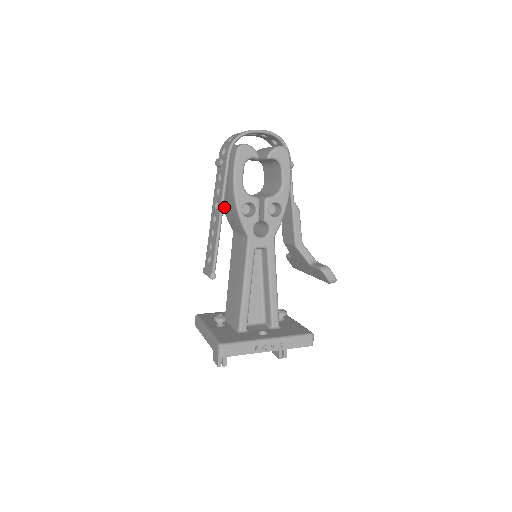
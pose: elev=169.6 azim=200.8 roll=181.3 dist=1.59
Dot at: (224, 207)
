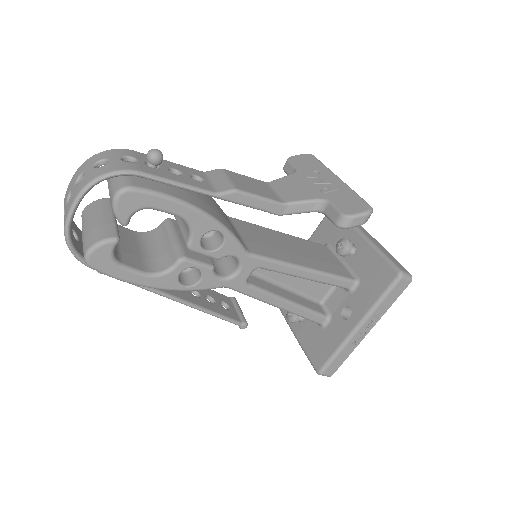
Dot at: occluded
